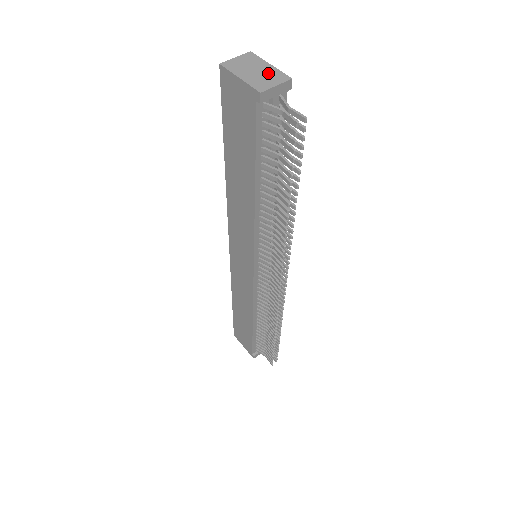
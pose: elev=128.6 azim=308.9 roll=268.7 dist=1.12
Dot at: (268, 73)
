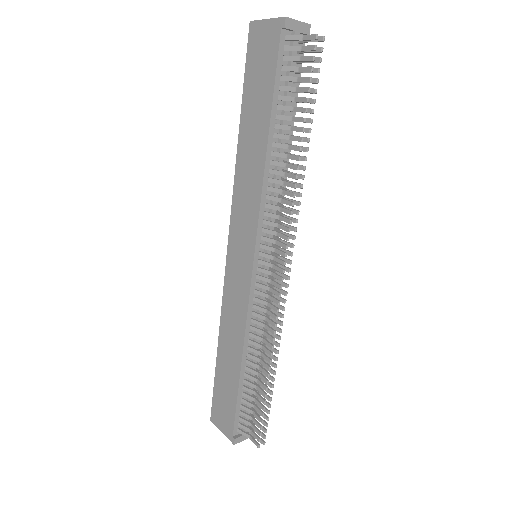
Dot at: occluded
